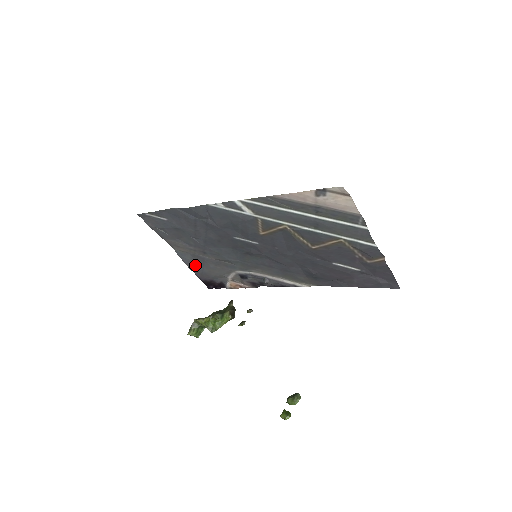
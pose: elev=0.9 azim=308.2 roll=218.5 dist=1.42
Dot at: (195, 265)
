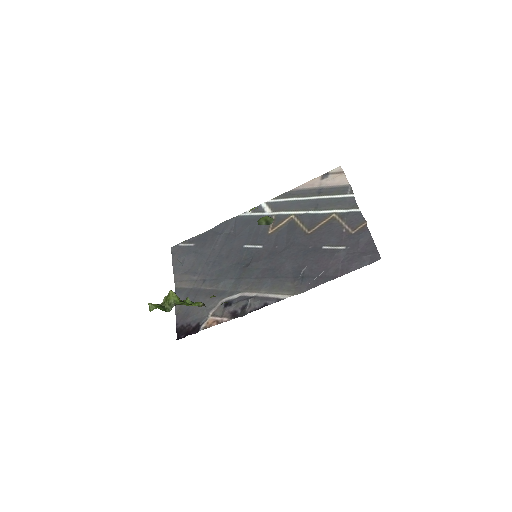
Dot at: occluded
